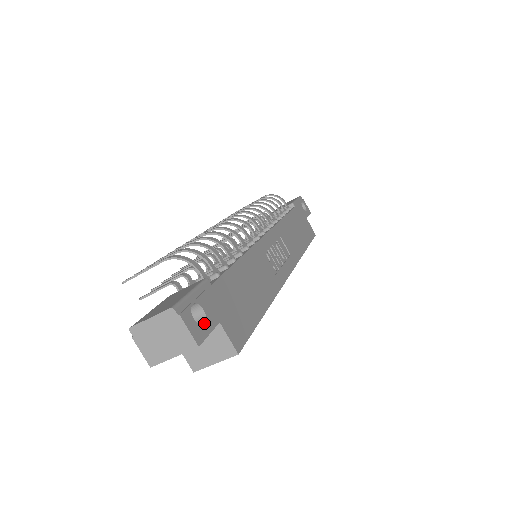
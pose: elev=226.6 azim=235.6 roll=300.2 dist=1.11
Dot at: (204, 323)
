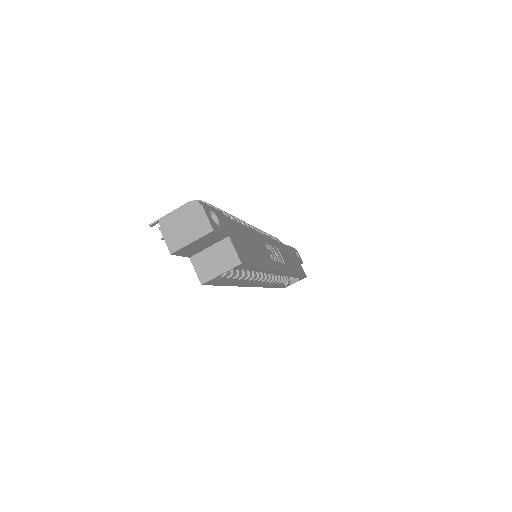
Dot at: (218, 226)
